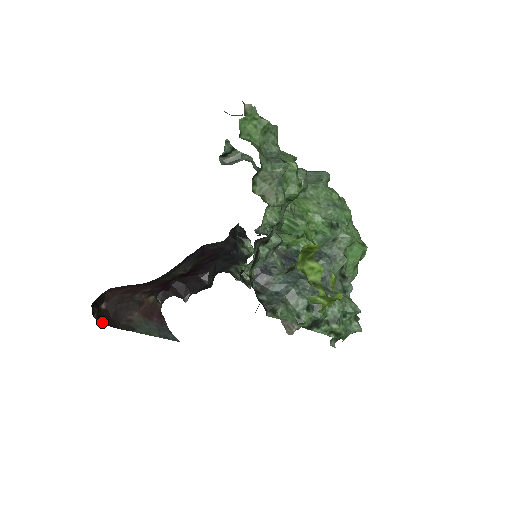
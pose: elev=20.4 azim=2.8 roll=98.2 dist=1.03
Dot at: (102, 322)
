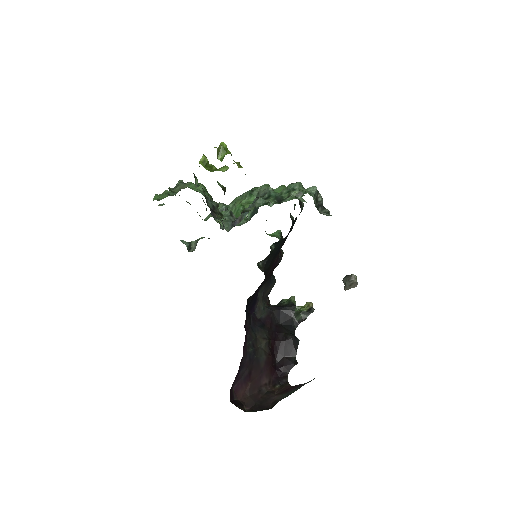
Dot at: occluded
